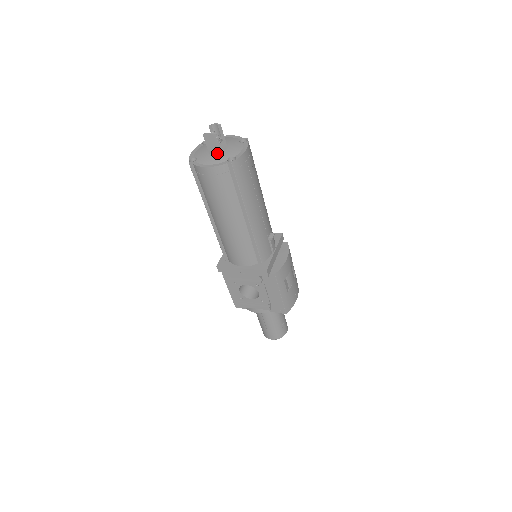
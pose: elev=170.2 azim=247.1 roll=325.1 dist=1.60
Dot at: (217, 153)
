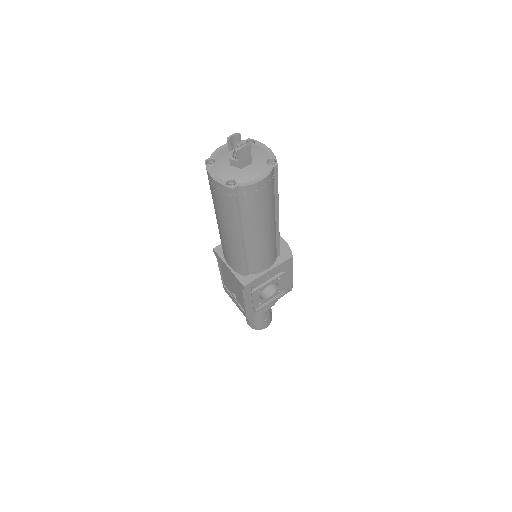
Dot at: (250, 164)
